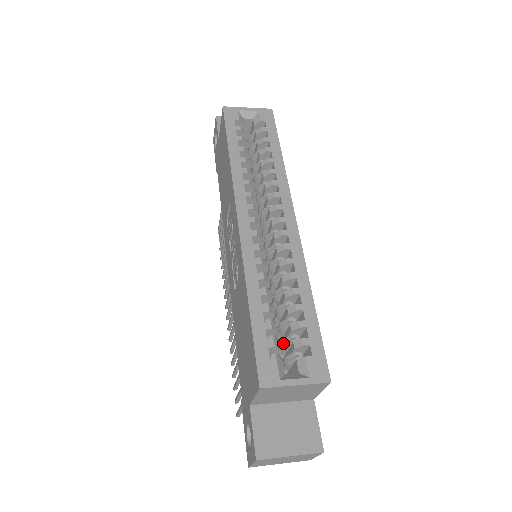
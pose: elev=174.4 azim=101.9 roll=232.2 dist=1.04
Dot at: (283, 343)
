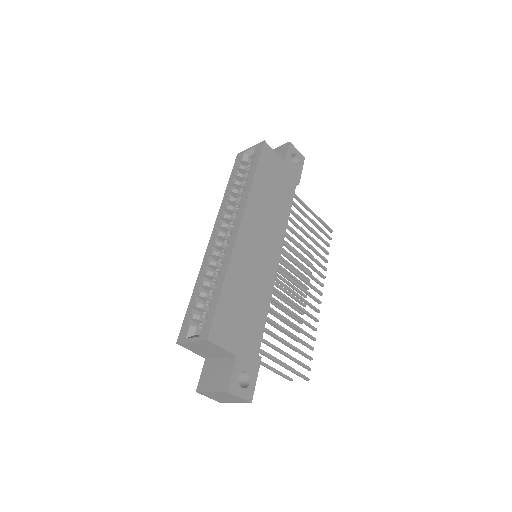
Dot at: occluded
